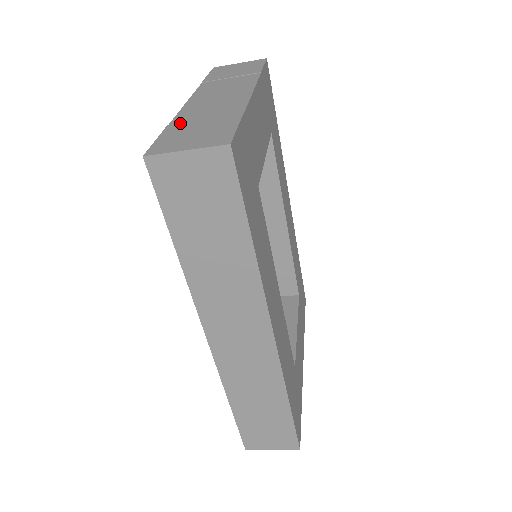
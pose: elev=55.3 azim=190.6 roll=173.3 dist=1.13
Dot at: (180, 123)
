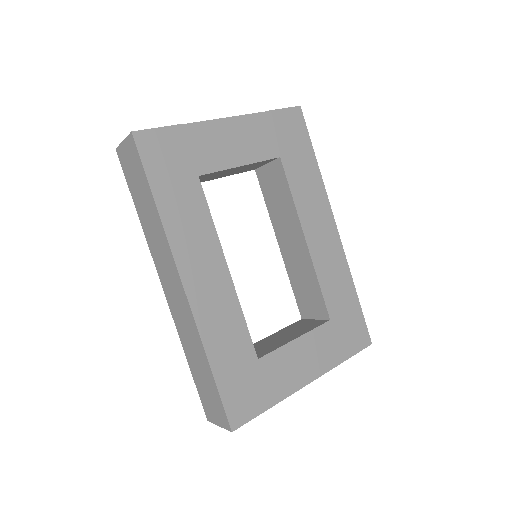
Dot at: occluded
